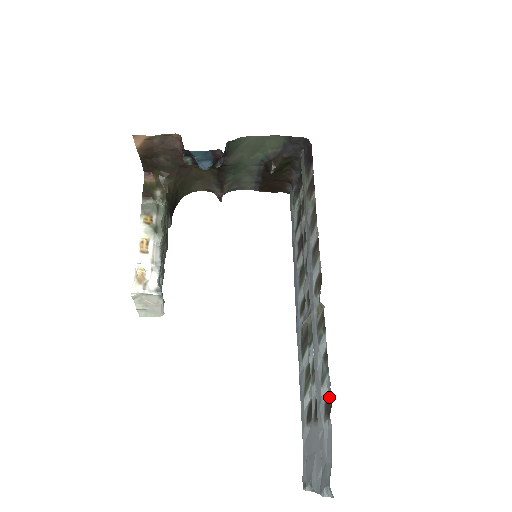
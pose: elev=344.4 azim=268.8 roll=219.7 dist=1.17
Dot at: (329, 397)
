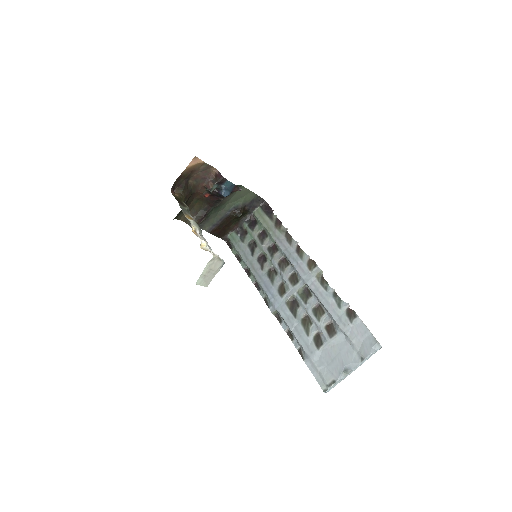
Dot at: (349, 310)
